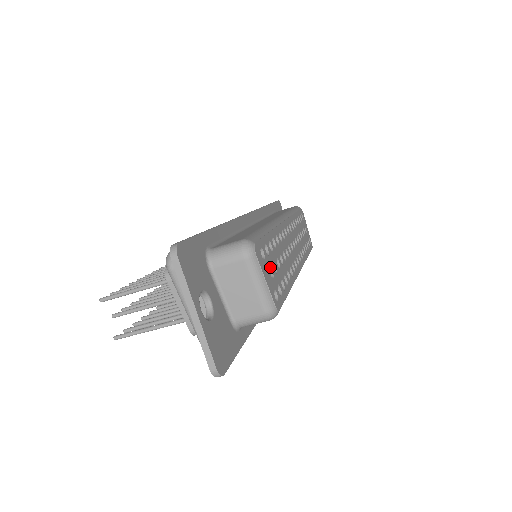
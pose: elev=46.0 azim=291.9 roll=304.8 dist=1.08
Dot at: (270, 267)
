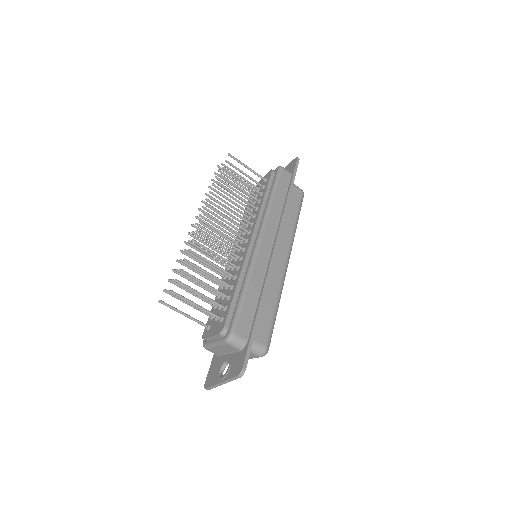
Dot at: occluded
